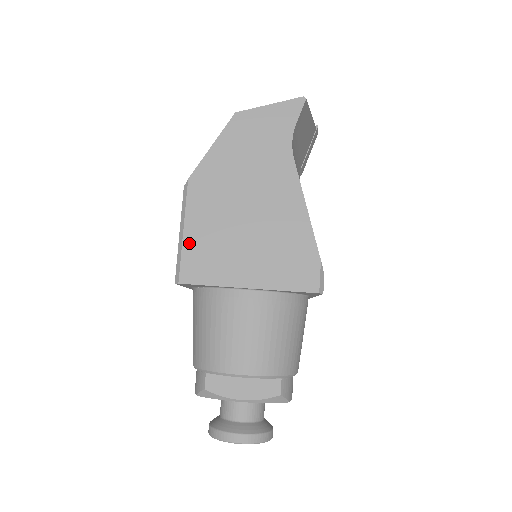
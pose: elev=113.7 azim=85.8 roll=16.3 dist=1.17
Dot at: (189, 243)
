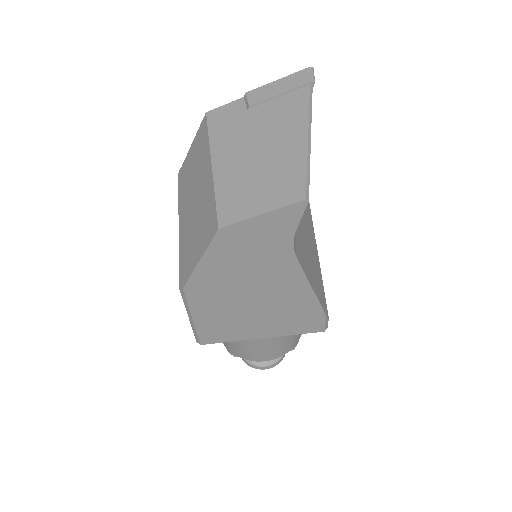
Dot at: (201, 325)
